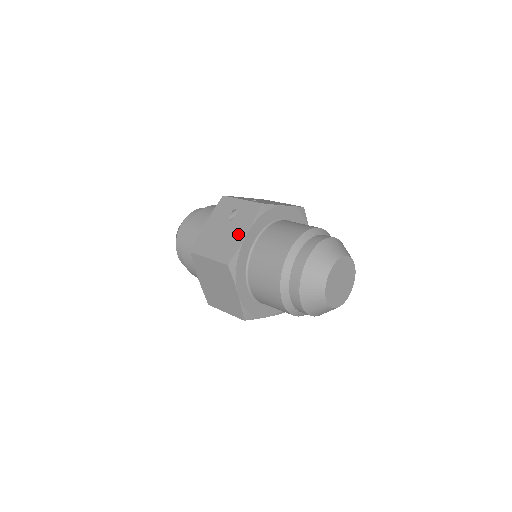
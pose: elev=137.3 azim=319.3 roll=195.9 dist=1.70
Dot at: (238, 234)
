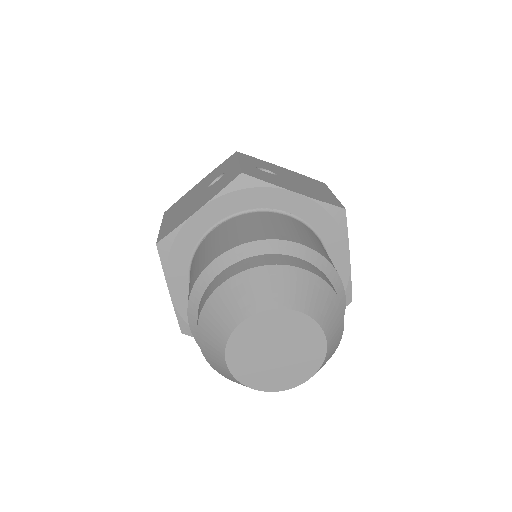
Dot at: (195, 207)
